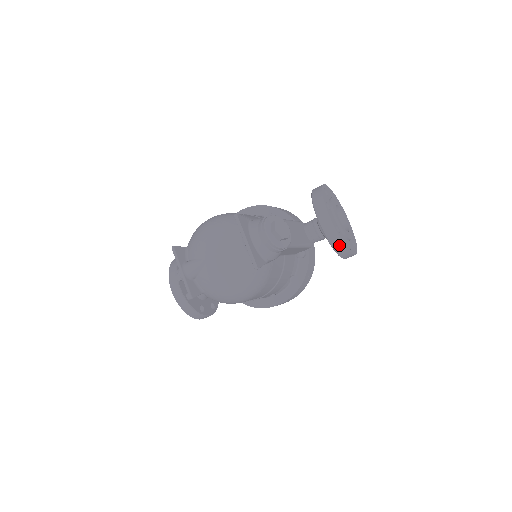
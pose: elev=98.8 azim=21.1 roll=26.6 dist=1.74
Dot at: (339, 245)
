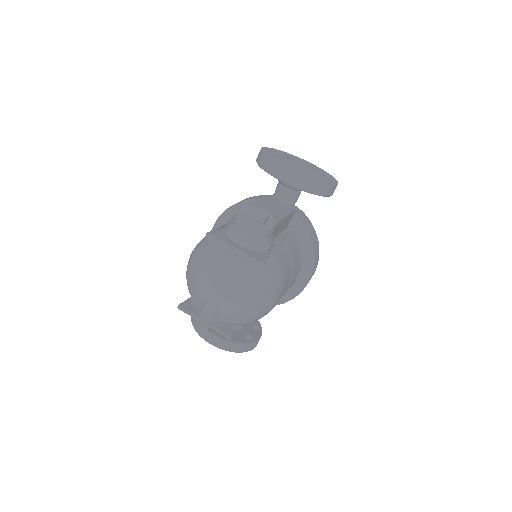
Dot at: (317, 187)
